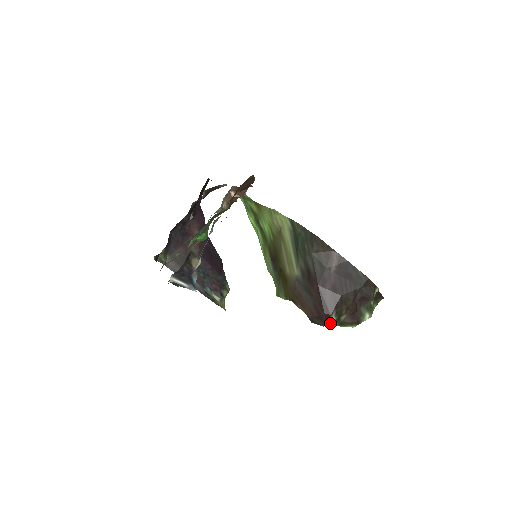
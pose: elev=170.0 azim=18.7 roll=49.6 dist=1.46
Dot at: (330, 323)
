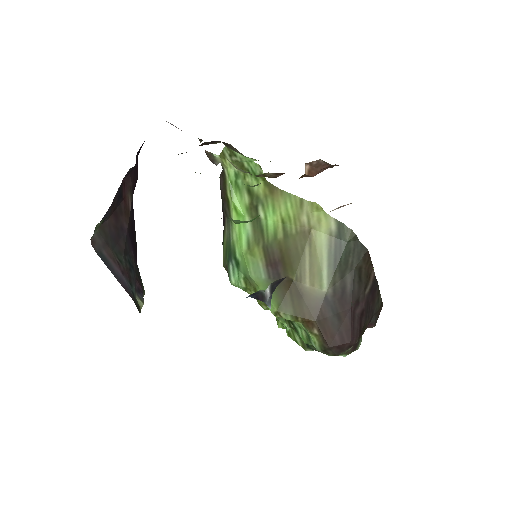
Dot at: (343, 353)
